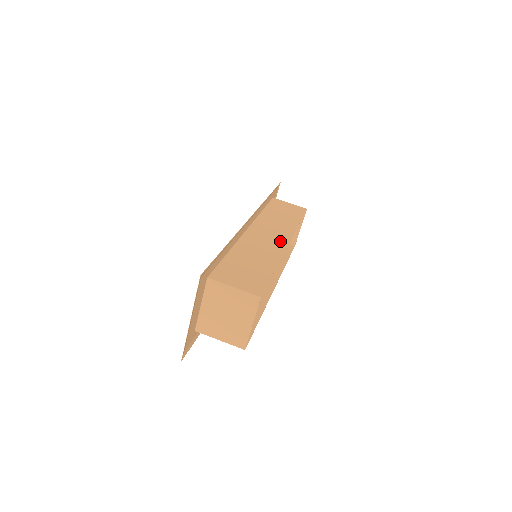
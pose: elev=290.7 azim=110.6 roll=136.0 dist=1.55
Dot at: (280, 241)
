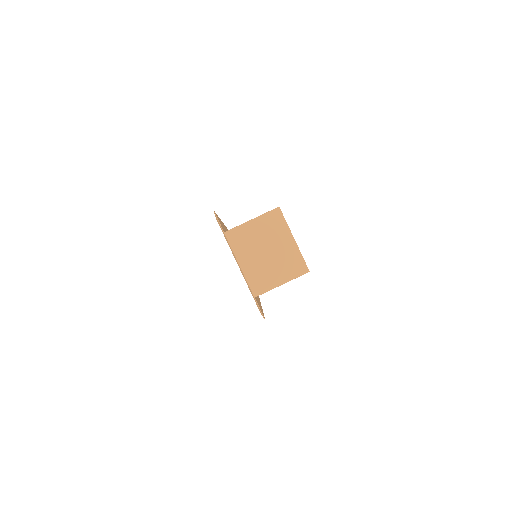
Dot at: occluded
